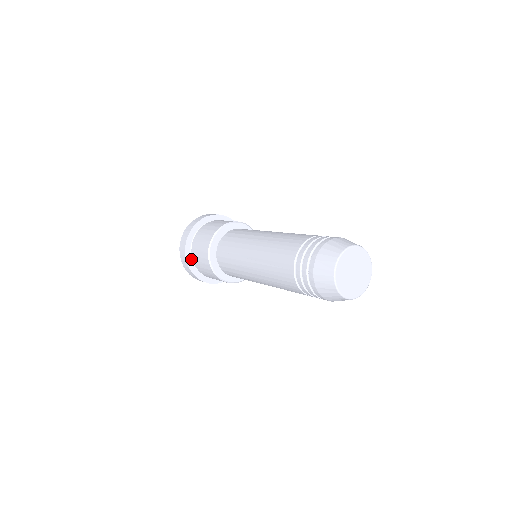
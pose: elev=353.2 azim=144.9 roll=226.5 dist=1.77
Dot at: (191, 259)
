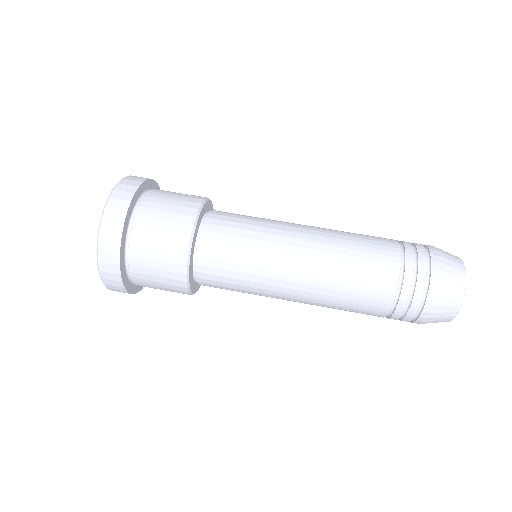
Dot at: occluded
